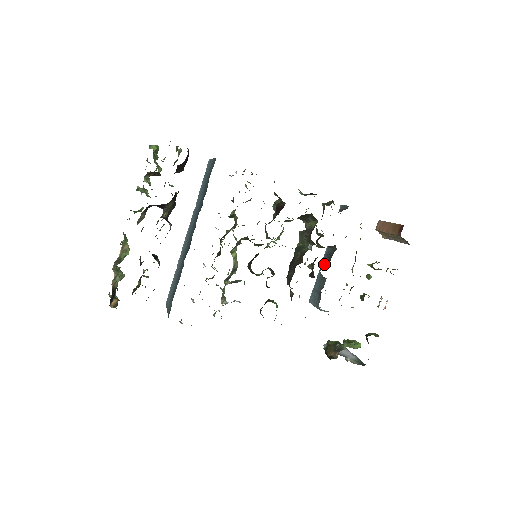
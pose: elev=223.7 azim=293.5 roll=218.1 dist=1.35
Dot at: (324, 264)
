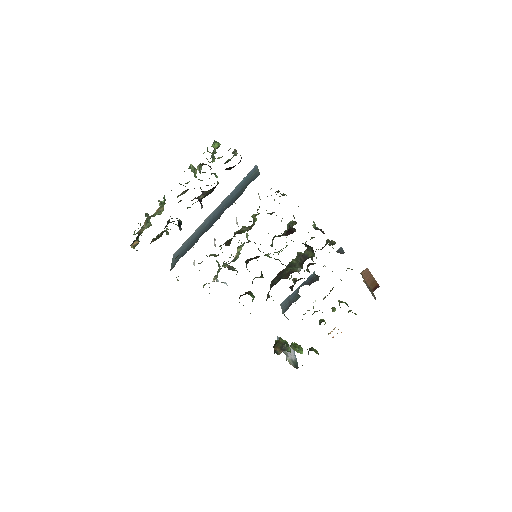
Dot at: (305, 284)
